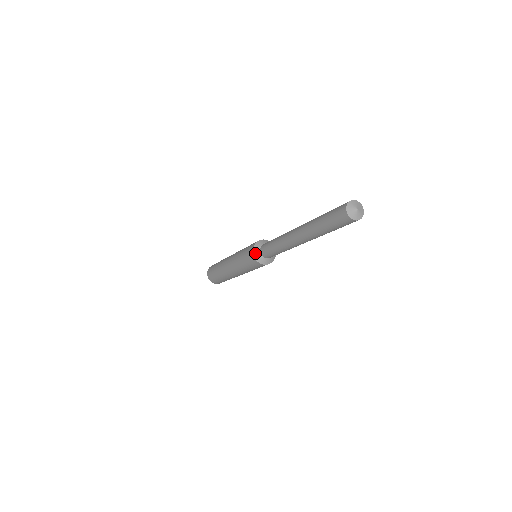
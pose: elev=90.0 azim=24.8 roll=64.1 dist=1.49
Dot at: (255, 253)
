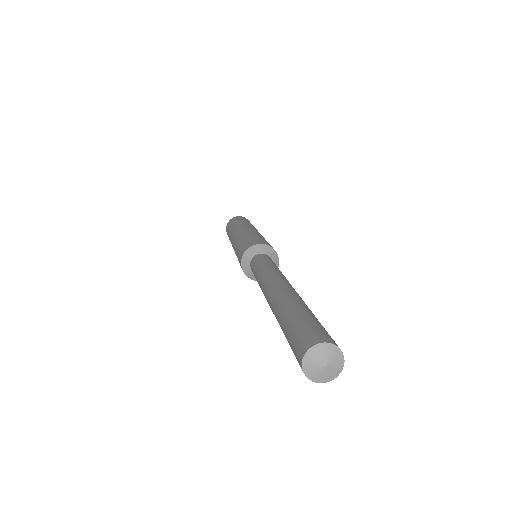
Dot at: (244, 260)
